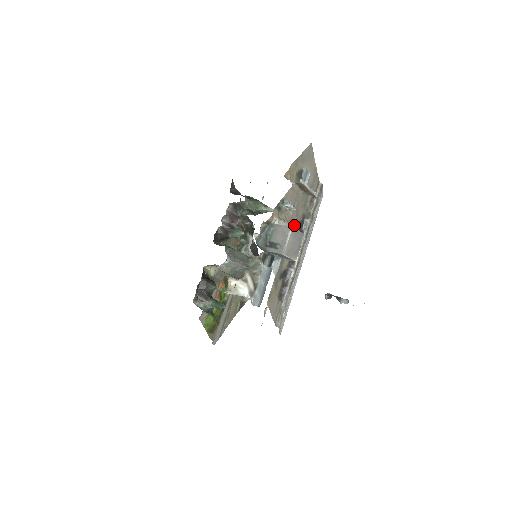
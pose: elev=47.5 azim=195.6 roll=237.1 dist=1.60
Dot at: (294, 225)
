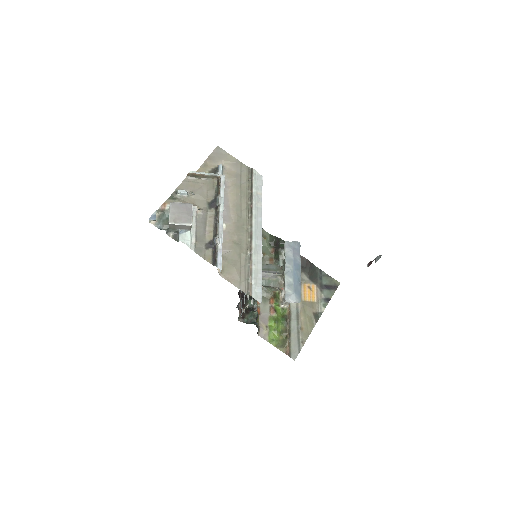
Dot at: (204, 205)
